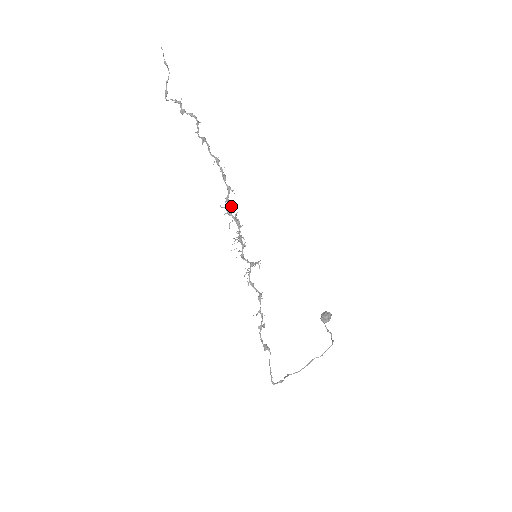
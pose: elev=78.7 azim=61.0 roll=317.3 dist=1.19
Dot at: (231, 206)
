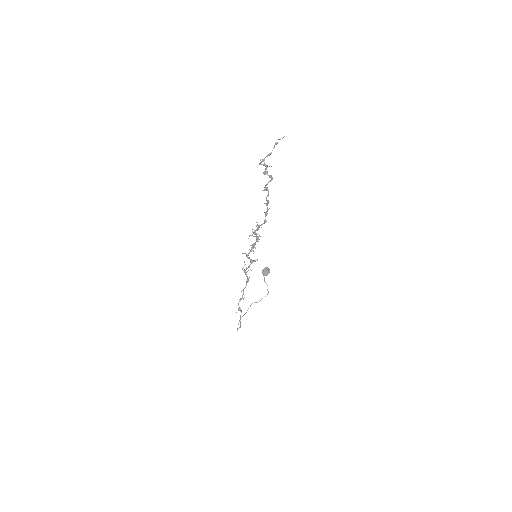
Dot at: occluded
